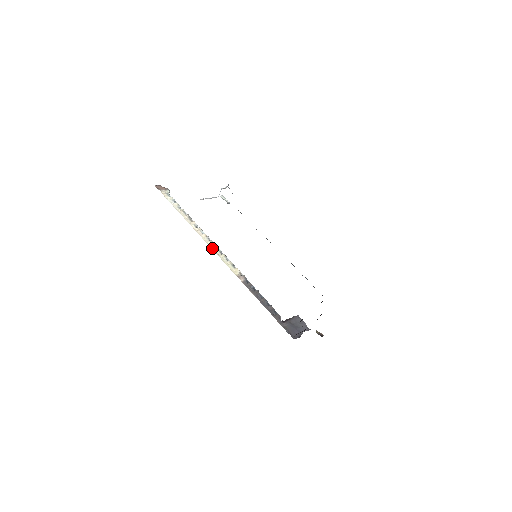
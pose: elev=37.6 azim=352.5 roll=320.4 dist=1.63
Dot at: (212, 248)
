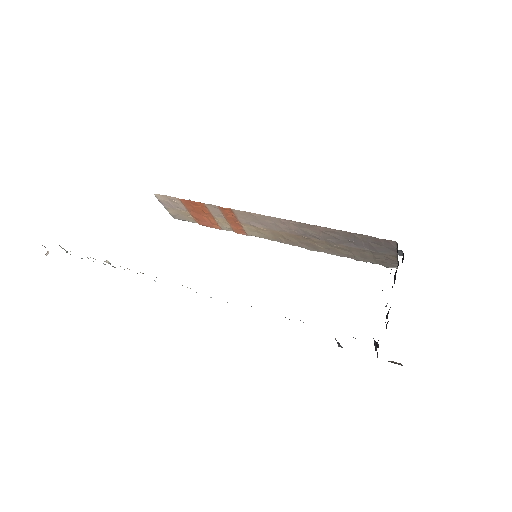
Dot at: occluded
